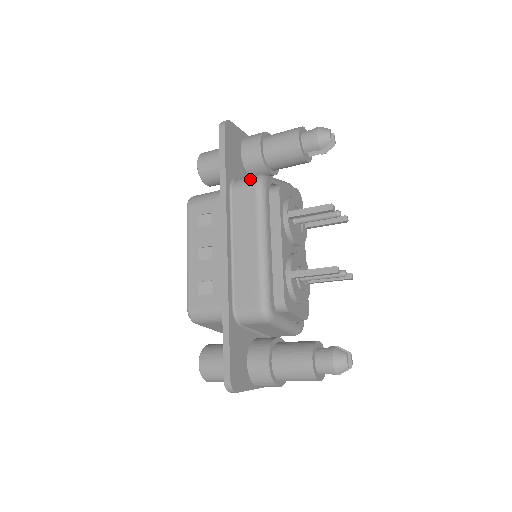
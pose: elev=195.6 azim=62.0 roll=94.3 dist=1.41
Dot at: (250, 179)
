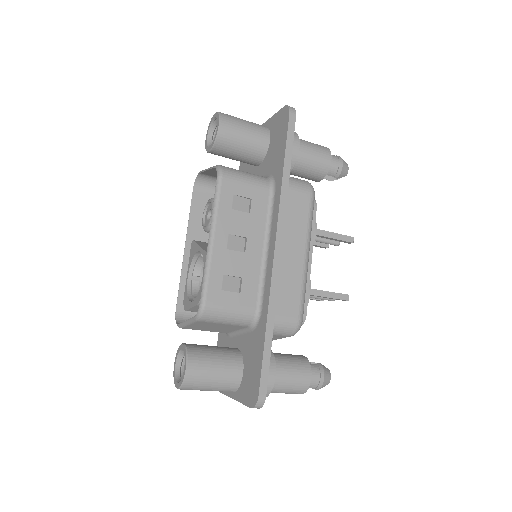
Dot at: (305, 184)
